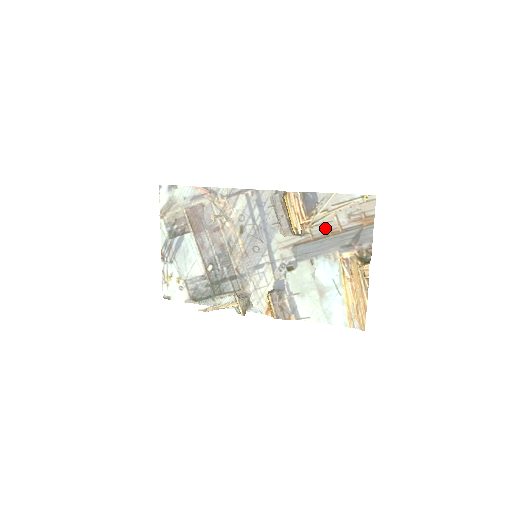
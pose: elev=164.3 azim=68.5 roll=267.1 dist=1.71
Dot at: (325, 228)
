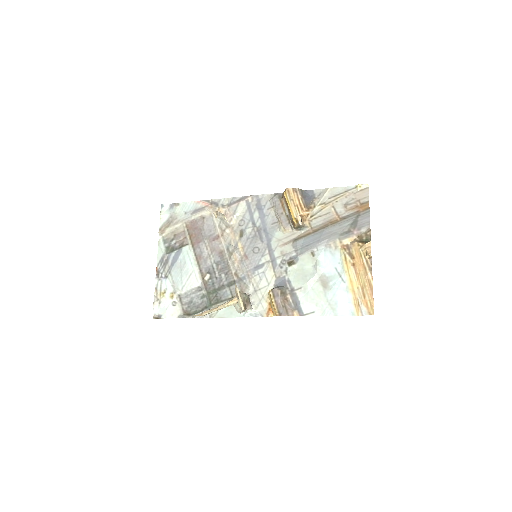
Dot at: (323, 220)
